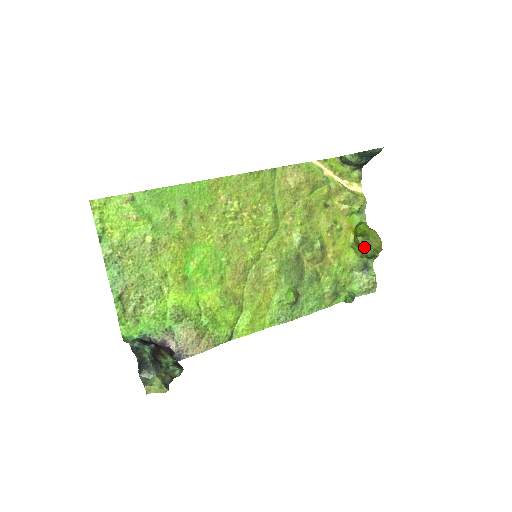
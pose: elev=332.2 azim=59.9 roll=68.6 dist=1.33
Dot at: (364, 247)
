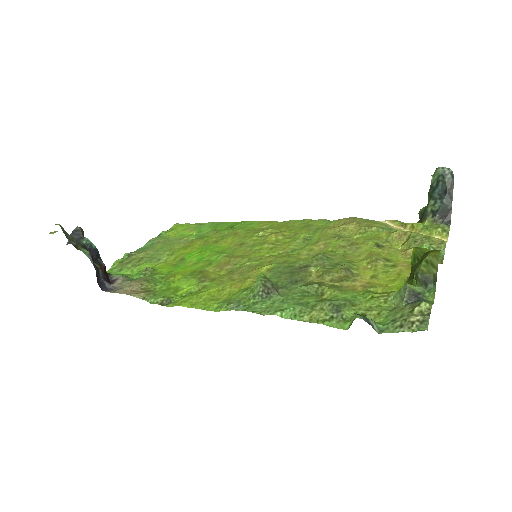
Dot at: (414, 268)
